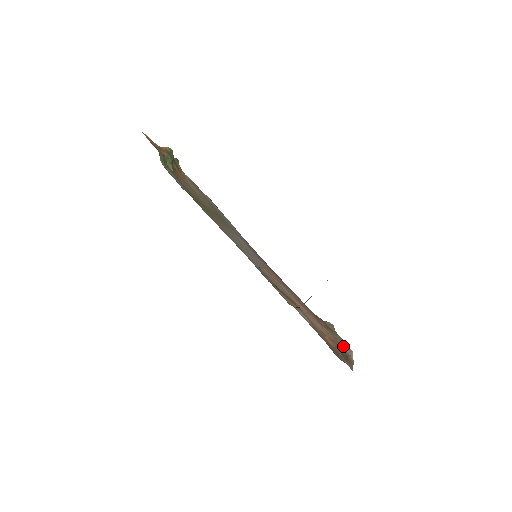
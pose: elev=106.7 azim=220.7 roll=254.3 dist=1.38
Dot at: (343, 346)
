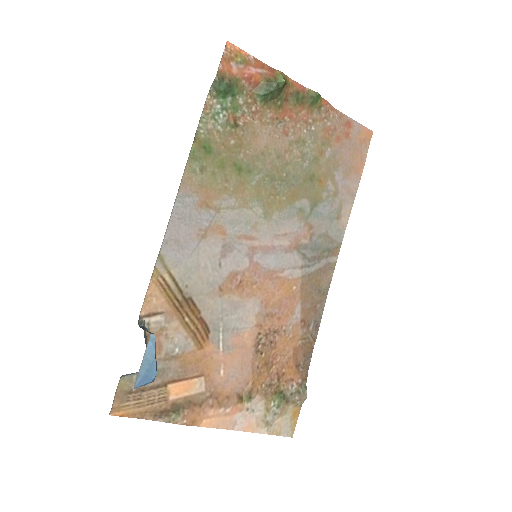
Dot at: (246, 414)
